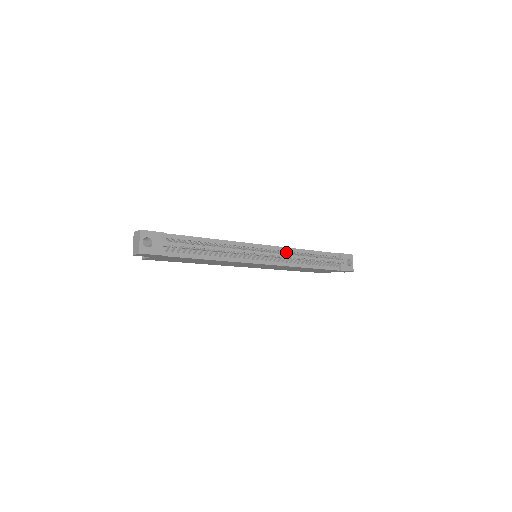
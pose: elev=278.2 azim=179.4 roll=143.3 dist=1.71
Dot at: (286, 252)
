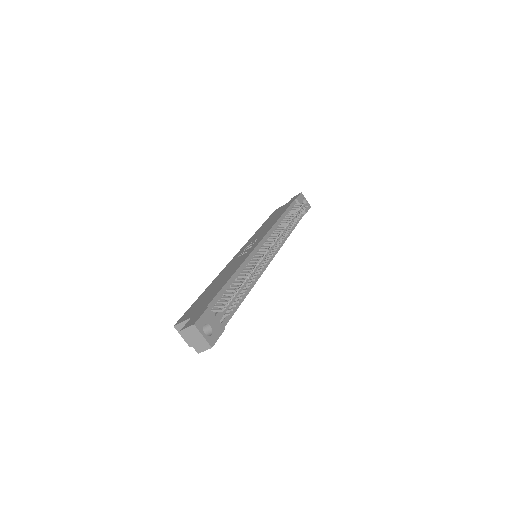
Dot at: (275, 233)
